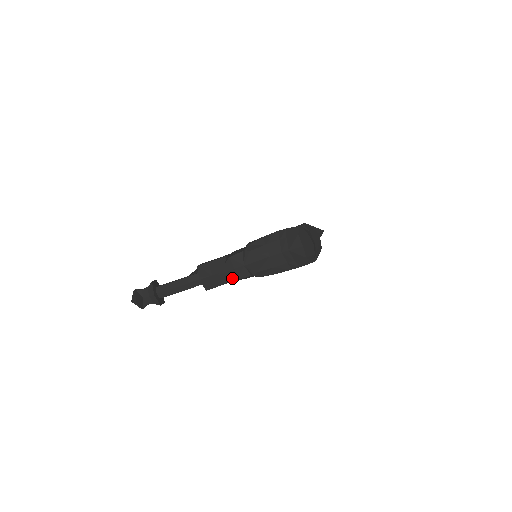
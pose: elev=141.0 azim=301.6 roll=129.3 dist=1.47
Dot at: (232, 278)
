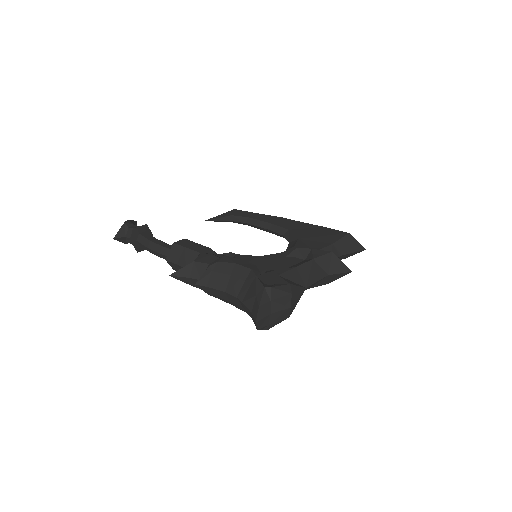
Dot at: (187, 283)
